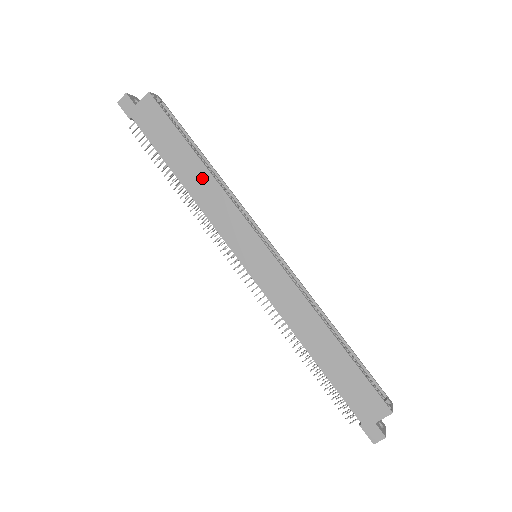
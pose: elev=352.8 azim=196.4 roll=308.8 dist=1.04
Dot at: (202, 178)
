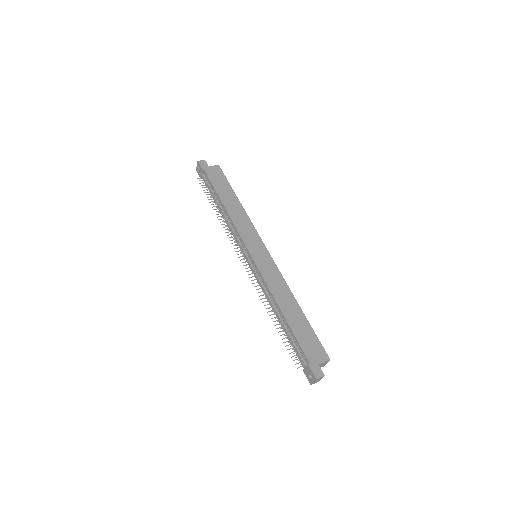
Dot at: (237, 208)
